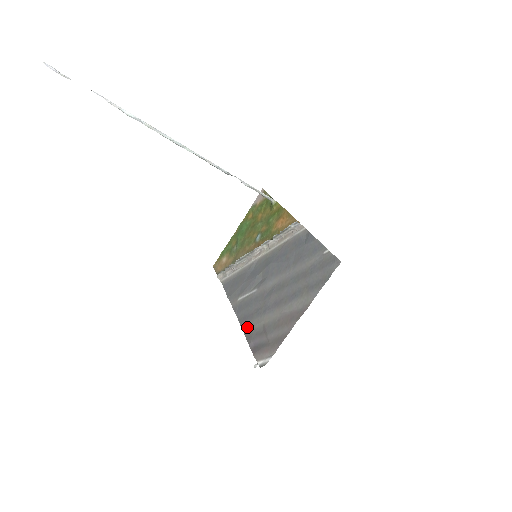
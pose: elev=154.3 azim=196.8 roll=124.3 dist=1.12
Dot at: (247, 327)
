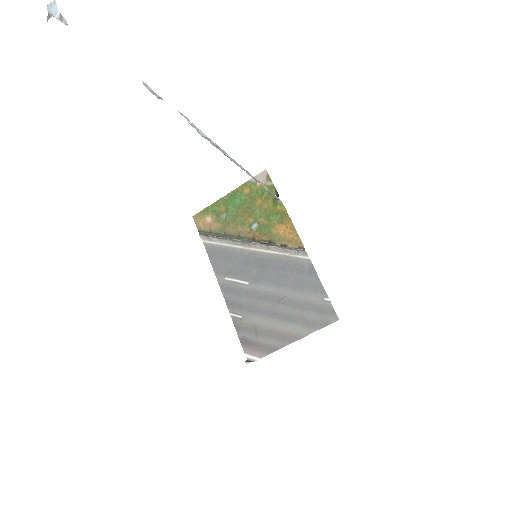
Dot at: (236, 315)
